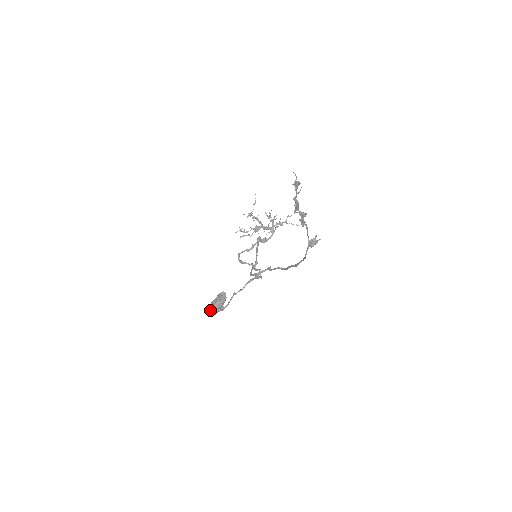
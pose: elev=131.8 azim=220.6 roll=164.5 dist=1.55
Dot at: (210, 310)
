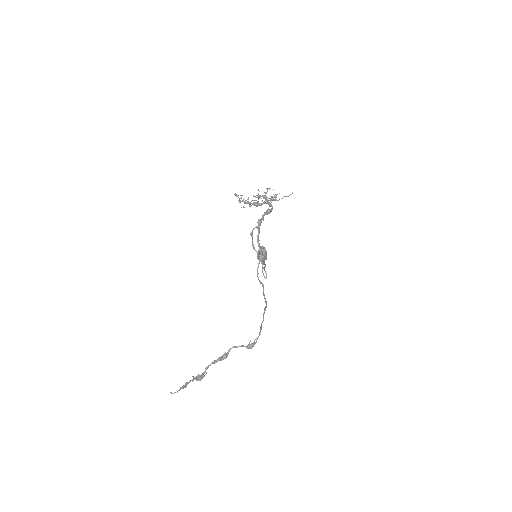
Dot at: occluded
